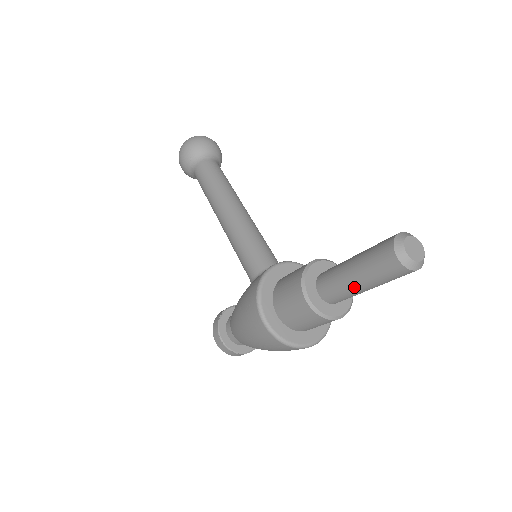
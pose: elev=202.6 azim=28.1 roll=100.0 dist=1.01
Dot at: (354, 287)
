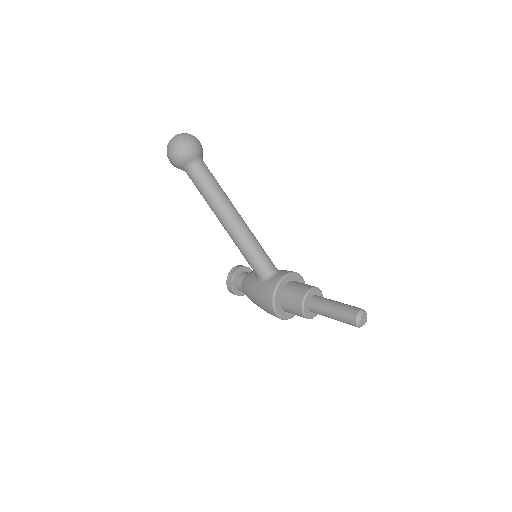
Dot at: (331, 318)
